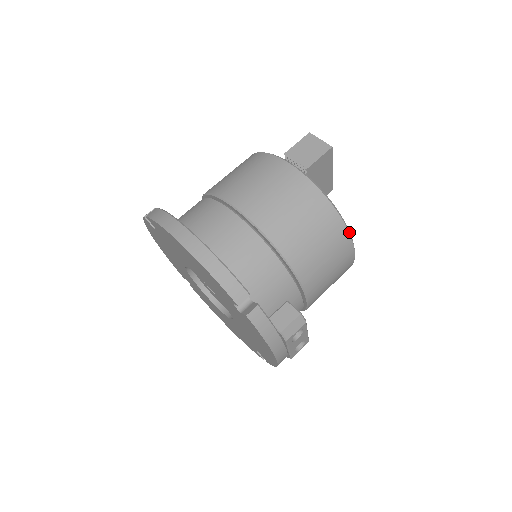
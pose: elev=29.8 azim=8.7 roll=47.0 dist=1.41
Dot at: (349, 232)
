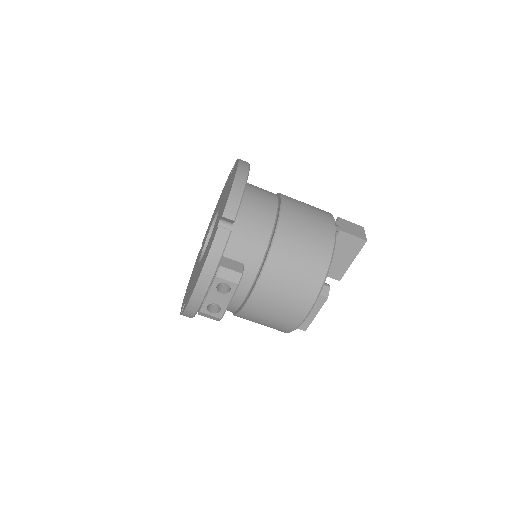
Dot at: (322, 288)
